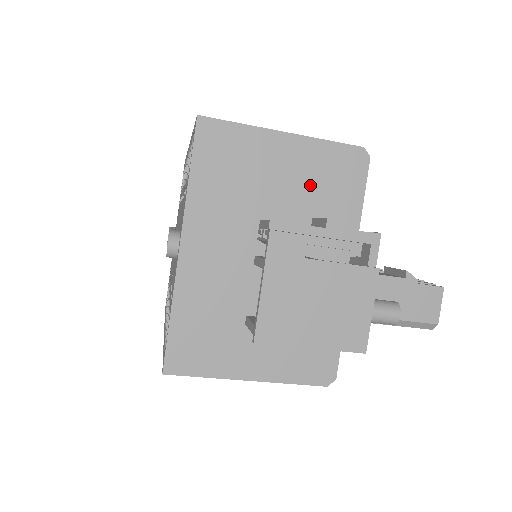
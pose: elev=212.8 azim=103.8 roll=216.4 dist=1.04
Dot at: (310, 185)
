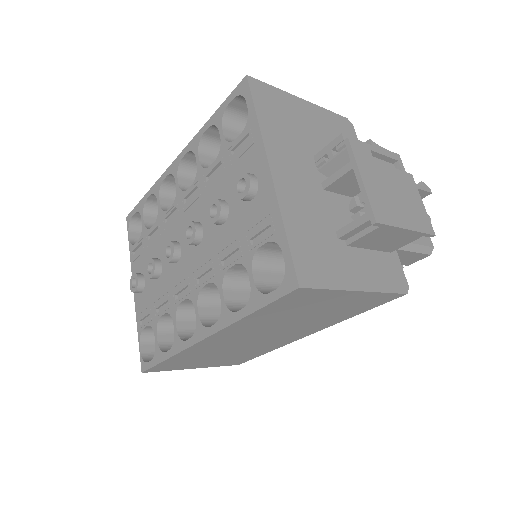
Dot at: (331, 137)
